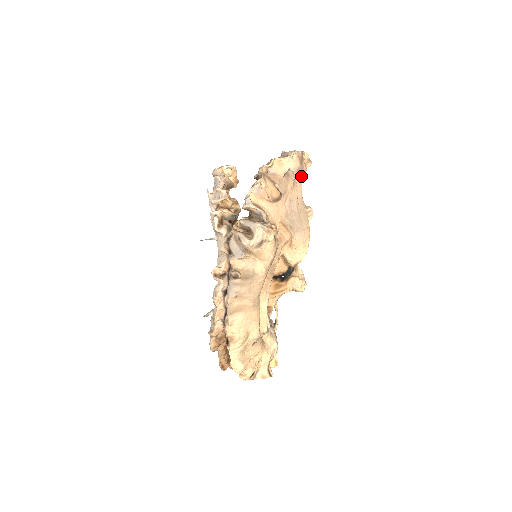
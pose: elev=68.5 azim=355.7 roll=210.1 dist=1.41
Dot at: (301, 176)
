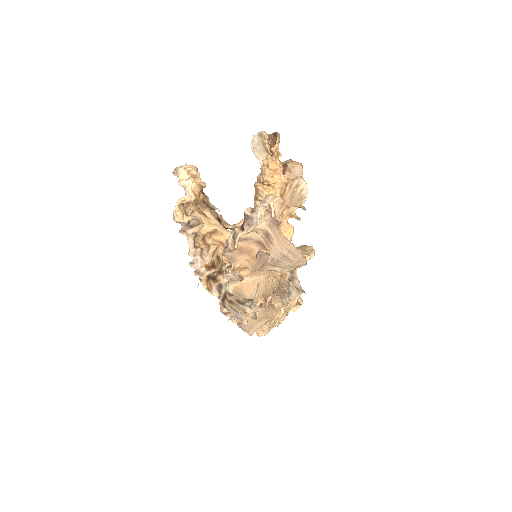
Dot at: (277, 228)
